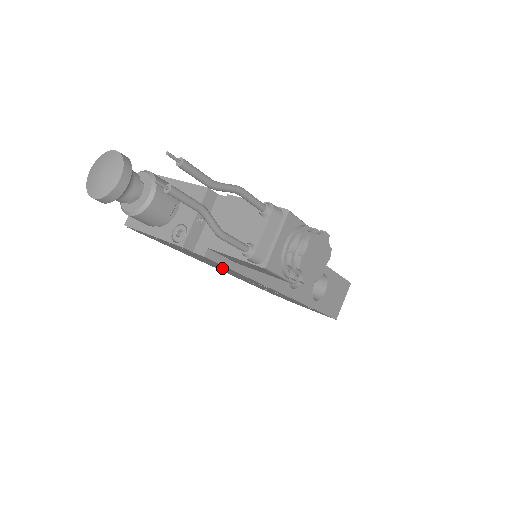
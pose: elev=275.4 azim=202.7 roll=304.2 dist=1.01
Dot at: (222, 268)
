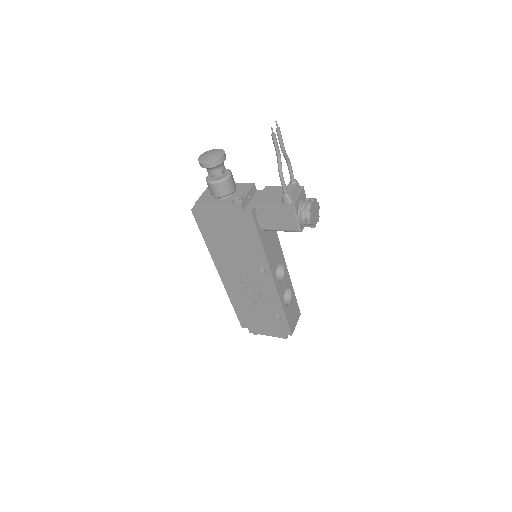
Dot at: (239, 252)
